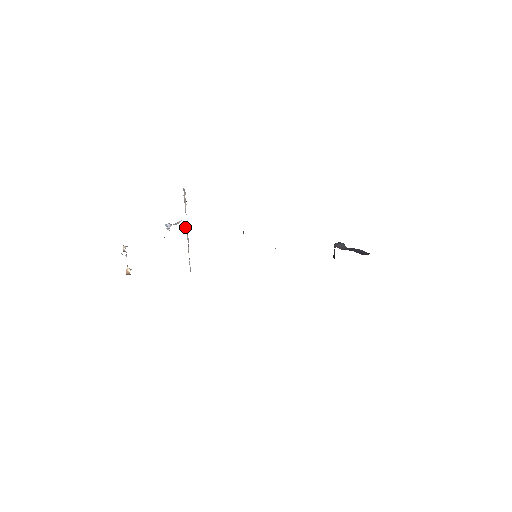
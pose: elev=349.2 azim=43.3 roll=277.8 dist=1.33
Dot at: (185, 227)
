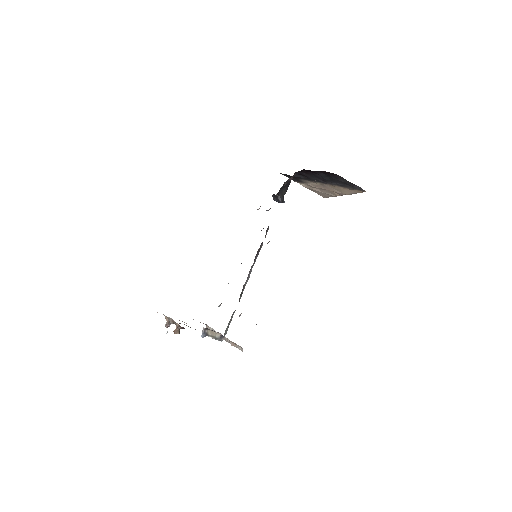
Dot at: (220, 338)
